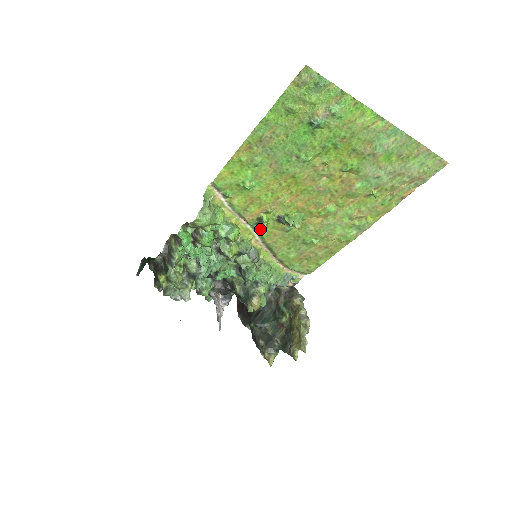
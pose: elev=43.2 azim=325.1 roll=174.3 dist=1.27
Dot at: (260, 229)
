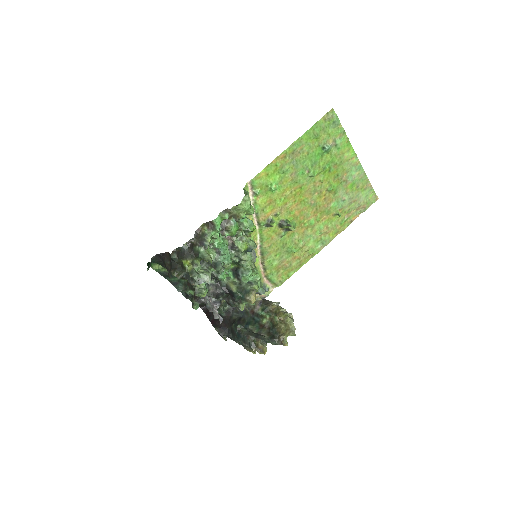
Dot at: (265, 231)
